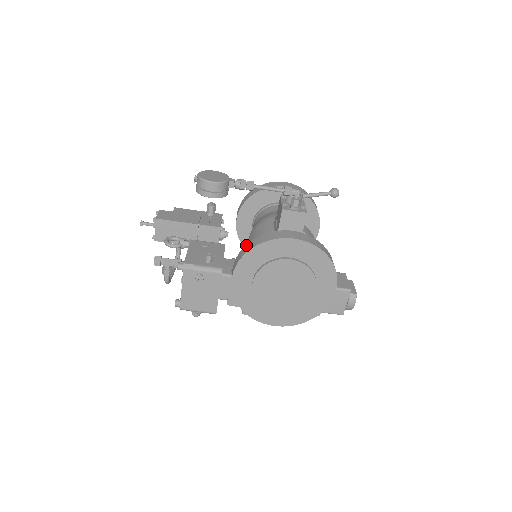
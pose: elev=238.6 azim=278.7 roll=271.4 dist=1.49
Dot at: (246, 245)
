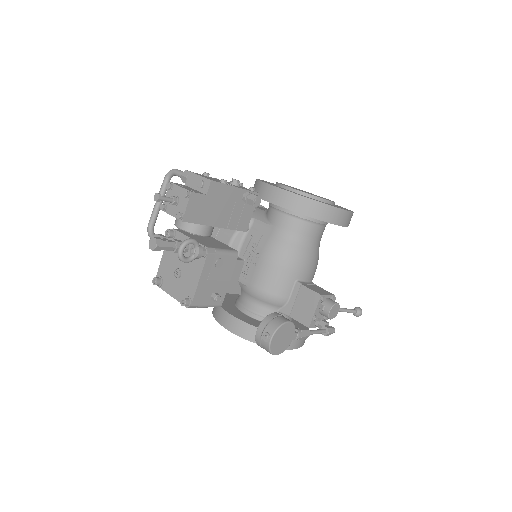
Dot at: occluded
